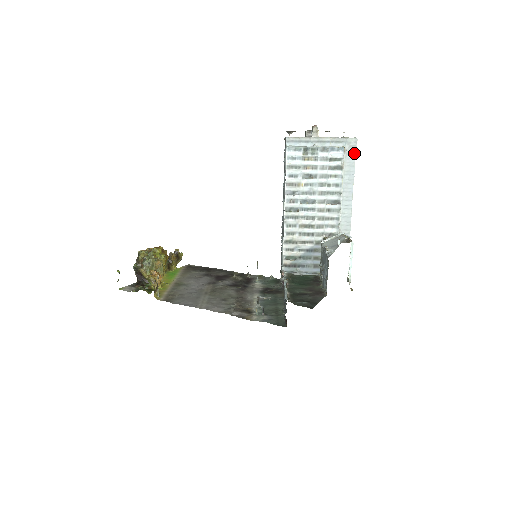
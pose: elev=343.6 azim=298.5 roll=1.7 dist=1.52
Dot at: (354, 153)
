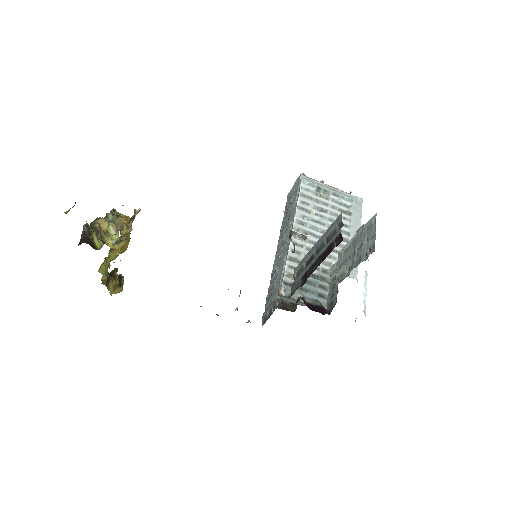
Dot at: (360, 209)
